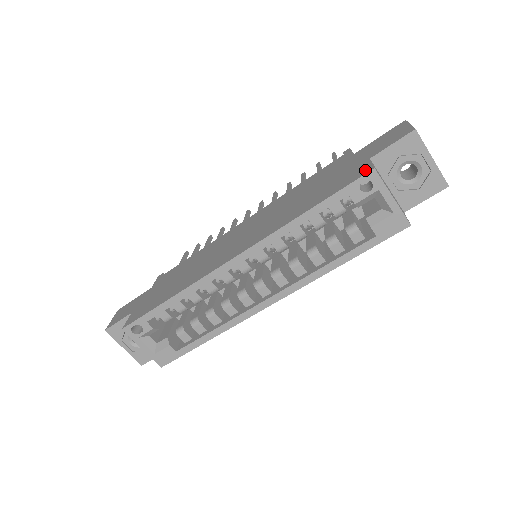
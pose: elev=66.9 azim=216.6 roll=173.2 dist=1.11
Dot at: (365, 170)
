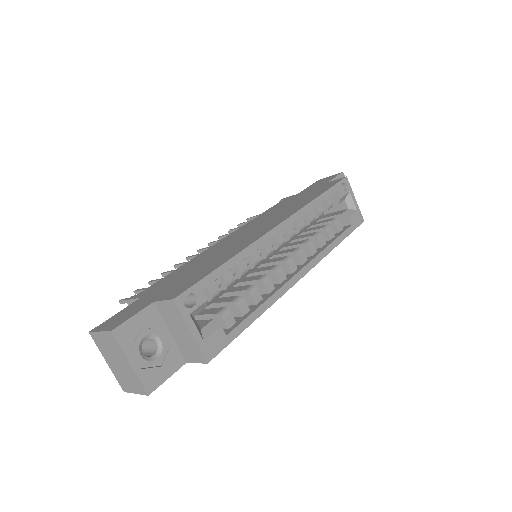
Dot at: (338, 180)
